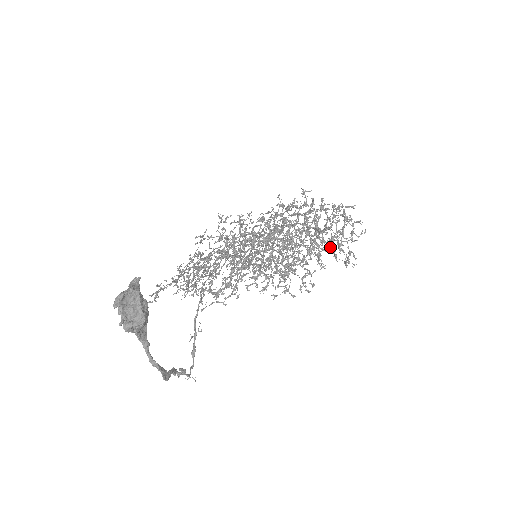
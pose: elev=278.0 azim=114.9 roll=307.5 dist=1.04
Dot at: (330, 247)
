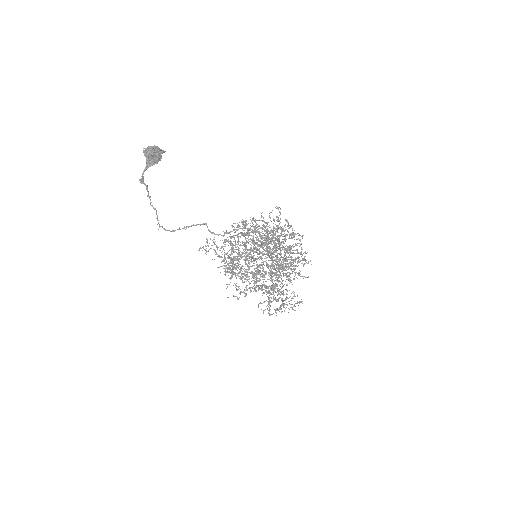
Dot at: (283, 260)
